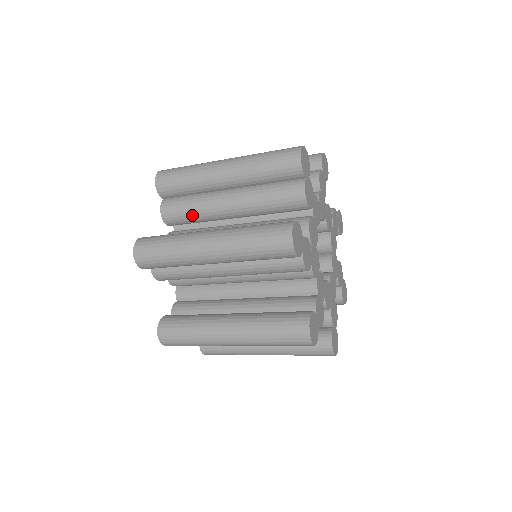
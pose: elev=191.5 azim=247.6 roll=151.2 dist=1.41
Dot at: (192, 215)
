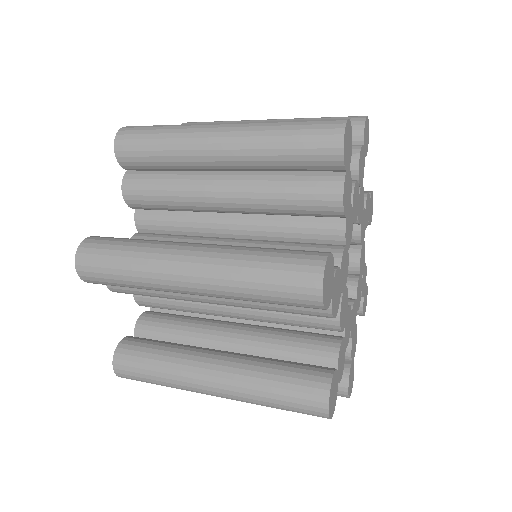
Dot at: (161, 297)
